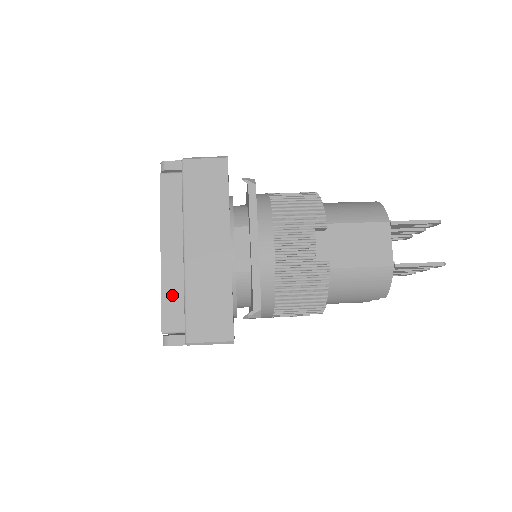
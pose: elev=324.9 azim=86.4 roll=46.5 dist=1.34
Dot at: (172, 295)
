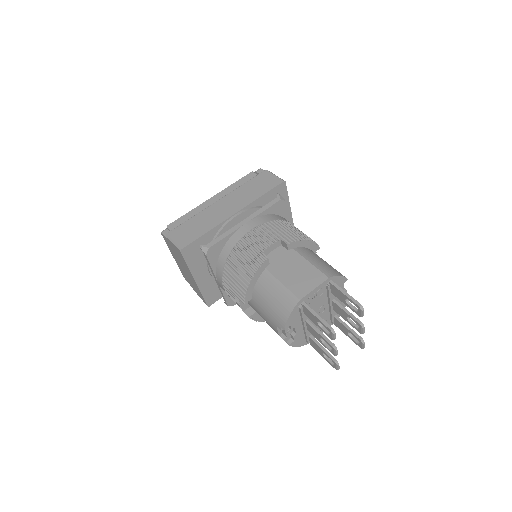
Dot at: (191, 216)
